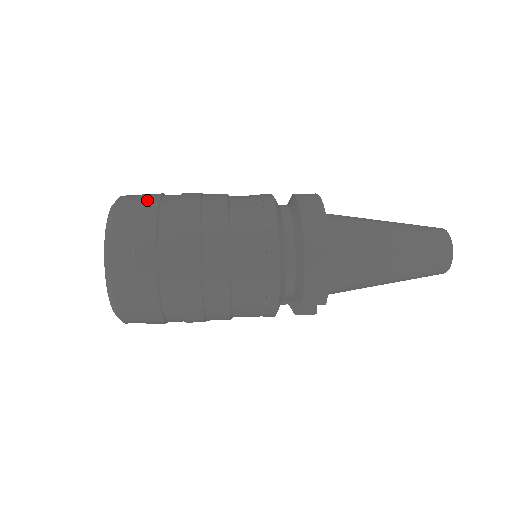
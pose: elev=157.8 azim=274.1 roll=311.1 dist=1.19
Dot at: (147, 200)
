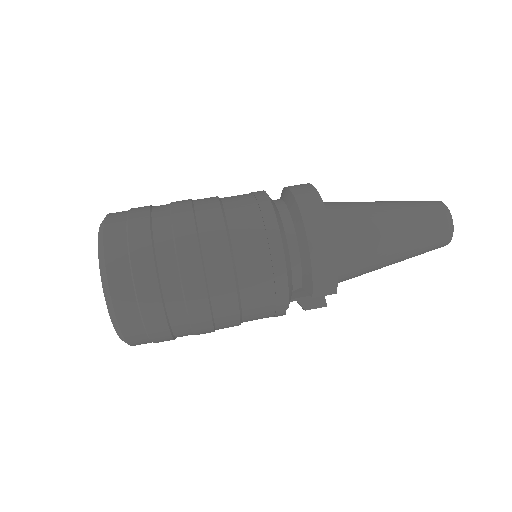
Dot at: (137, 213)
